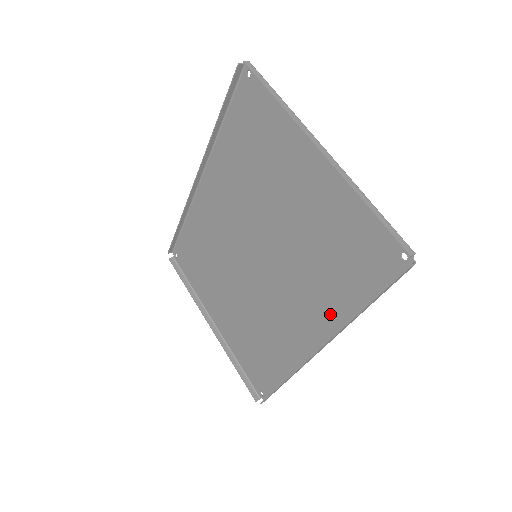
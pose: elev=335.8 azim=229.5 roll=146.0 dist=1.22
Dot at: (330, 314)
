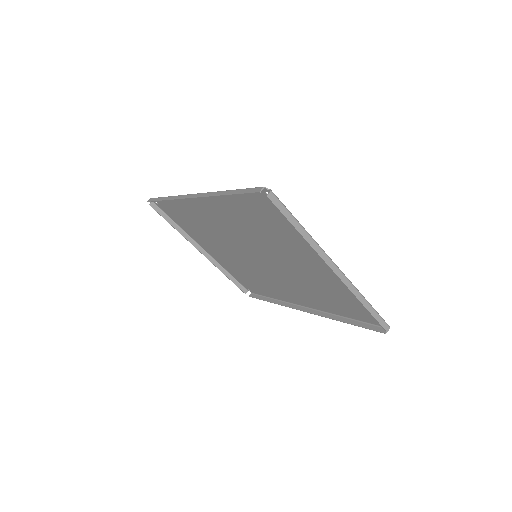
Dot at: (318, 305)
